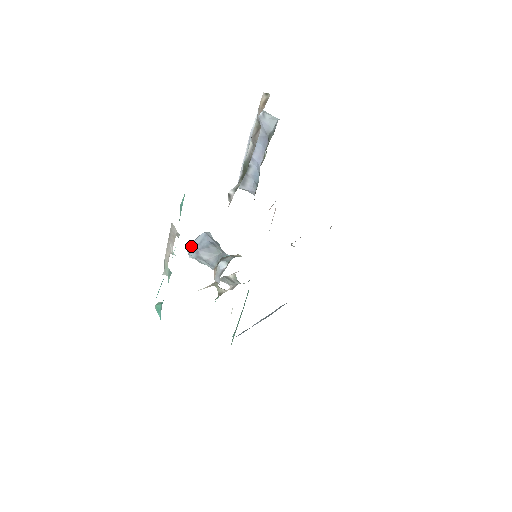
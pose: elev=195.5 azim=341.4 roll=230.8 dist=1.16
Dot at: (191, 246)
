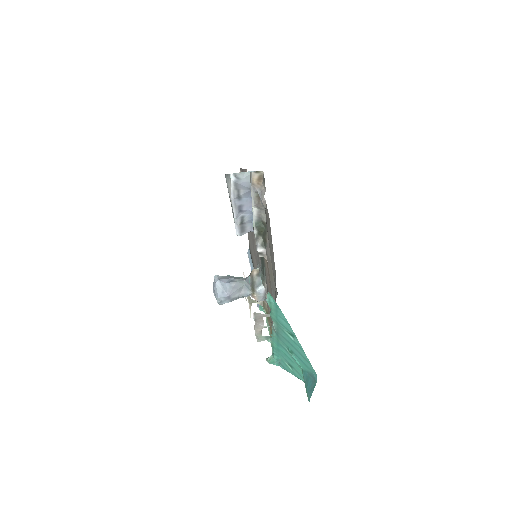
Dot at: (220, 299)
